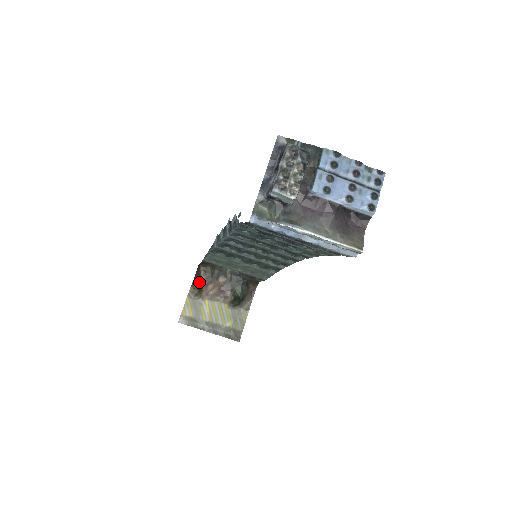
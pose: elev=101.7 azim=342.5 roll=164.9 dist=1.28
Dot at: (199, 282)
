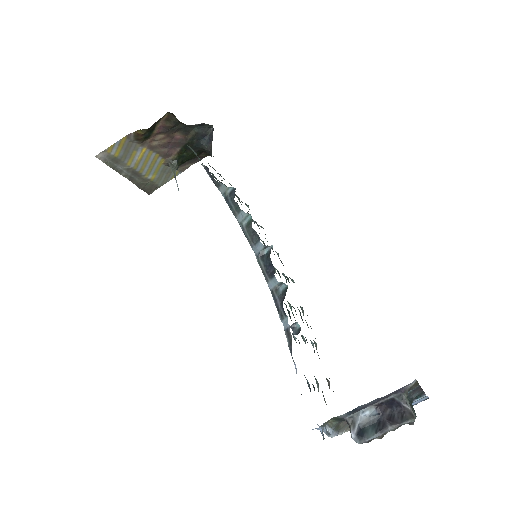
Dot at: (152, 129)
